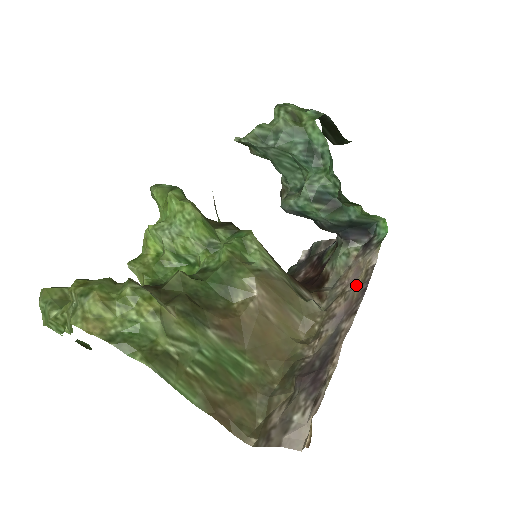
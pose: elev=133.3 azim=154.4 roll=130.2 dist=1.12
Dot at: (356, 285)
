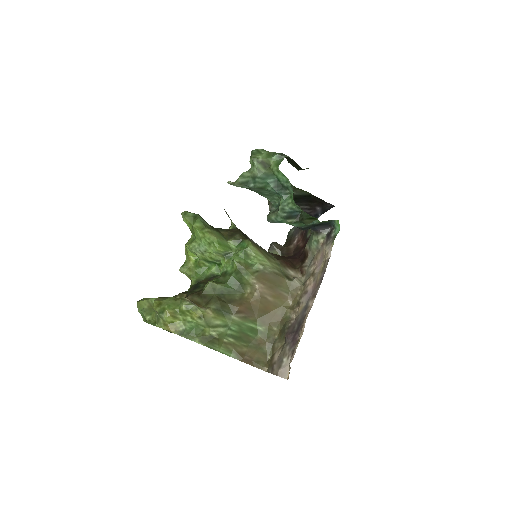
Dot at: (320, 270)
